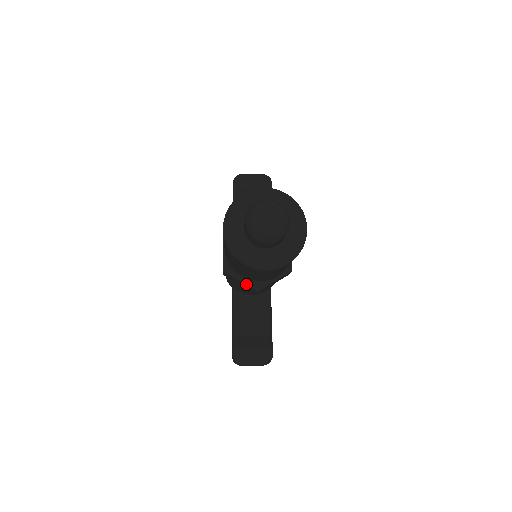
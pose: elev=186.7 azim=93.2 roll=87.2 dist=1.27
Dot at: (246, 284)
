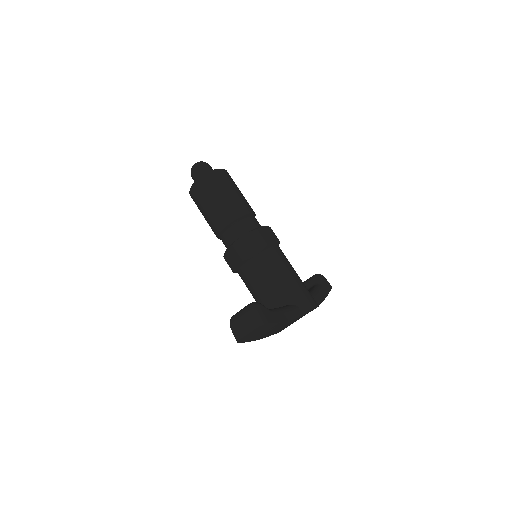
Dot at: (228, 247)
